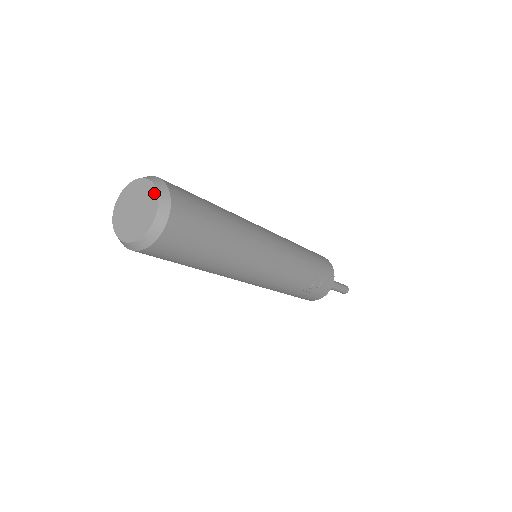
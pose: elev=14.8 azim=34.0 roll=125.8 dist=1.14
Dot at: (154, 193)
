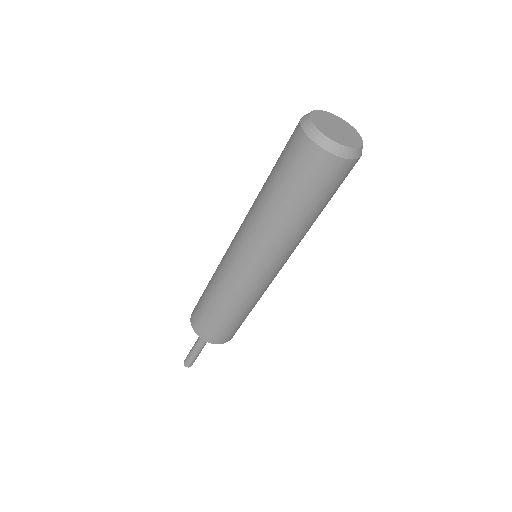
Dot at: (348, 124)
